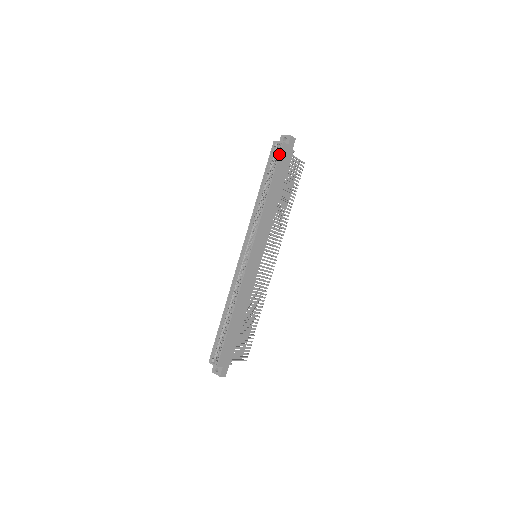
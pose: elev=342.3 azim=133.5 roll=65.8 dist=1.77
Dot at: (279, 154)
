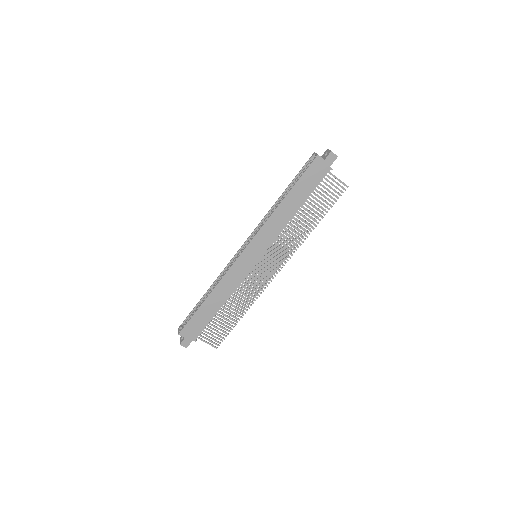
Dot at: (309, 165)
